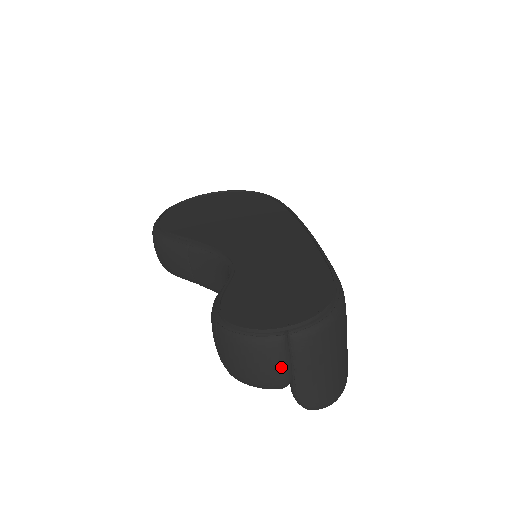
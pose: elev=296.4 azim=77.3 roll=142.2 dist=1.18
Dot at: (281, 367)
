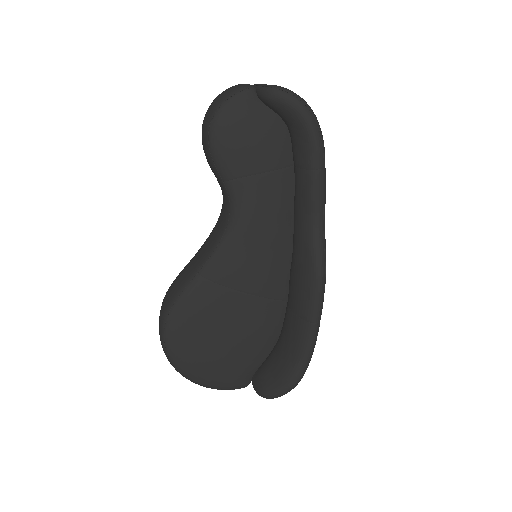
Dot at: occluded
